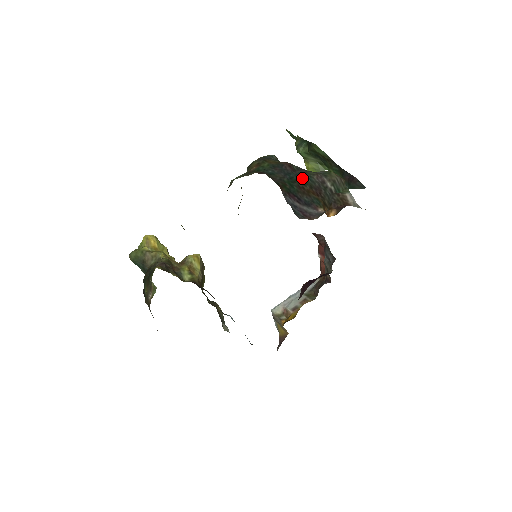
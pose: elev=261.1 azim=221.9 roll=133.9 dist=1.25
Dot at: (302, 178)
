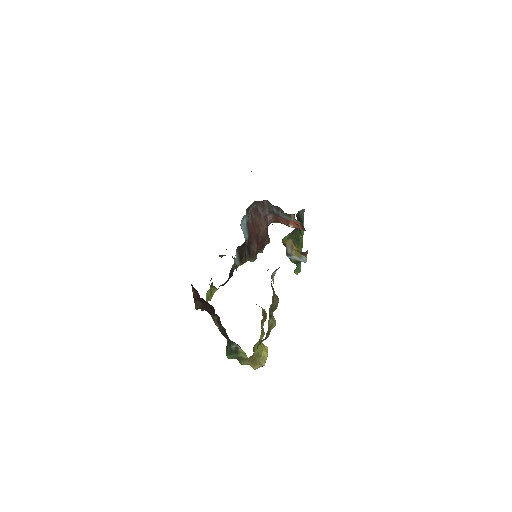
Dot at: occluded
